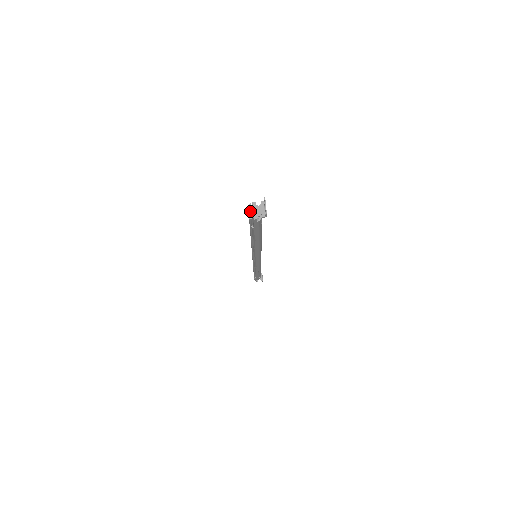
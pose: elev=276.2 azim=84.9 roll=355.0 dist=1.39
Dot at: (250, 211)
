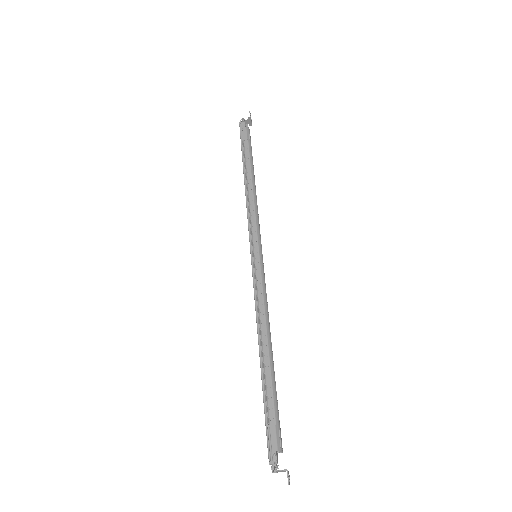
Dot at: occluded
